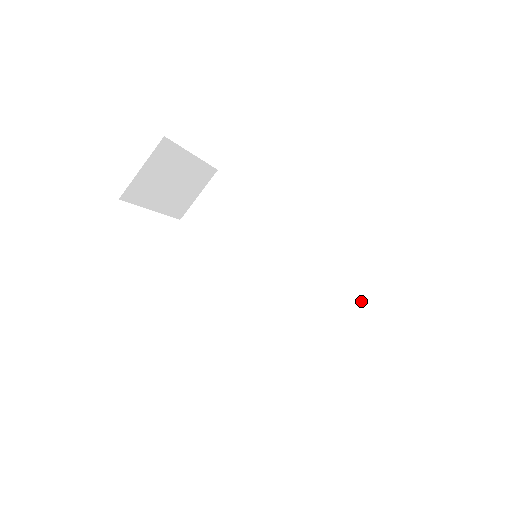
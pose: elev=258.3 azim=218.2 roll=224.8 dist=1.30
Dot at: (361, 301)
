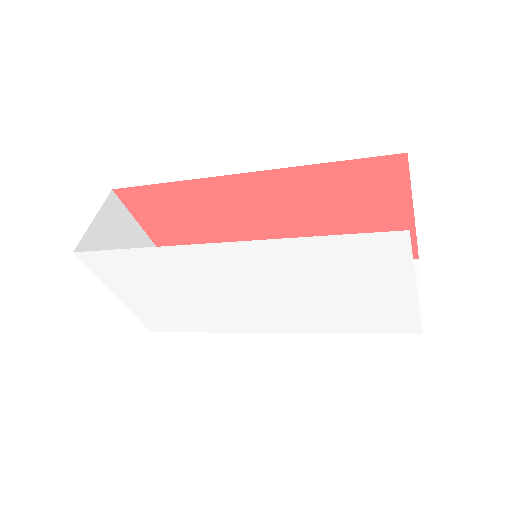
Dot at: occluded
